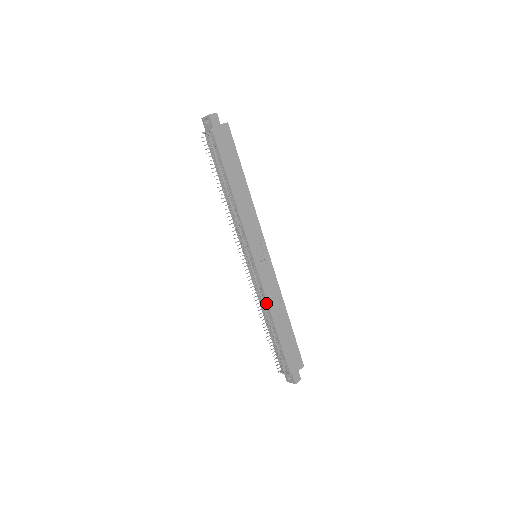
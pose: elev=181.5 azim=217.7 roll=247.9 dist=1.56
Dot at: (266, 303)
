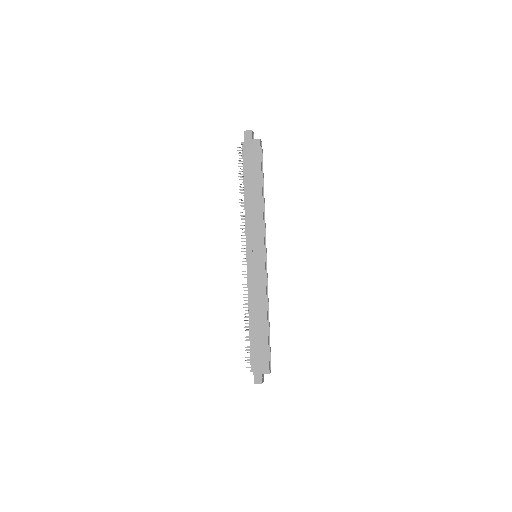
Dot at: (249, 298)
